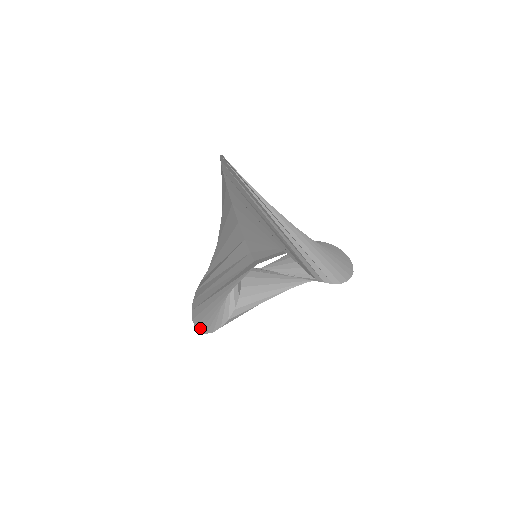
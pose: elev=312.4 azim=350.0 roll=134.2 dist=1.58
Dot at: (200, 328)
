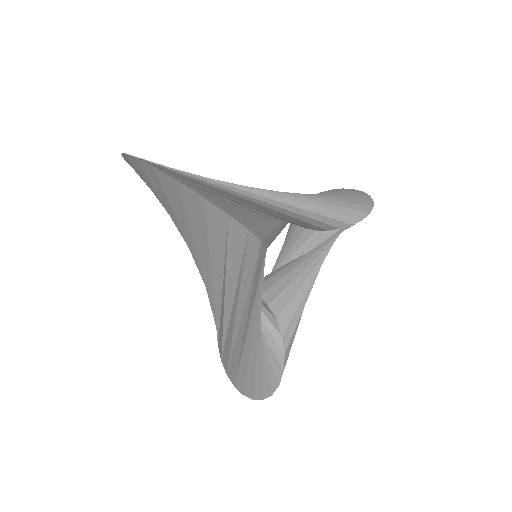
Dot at: (260, 395)
